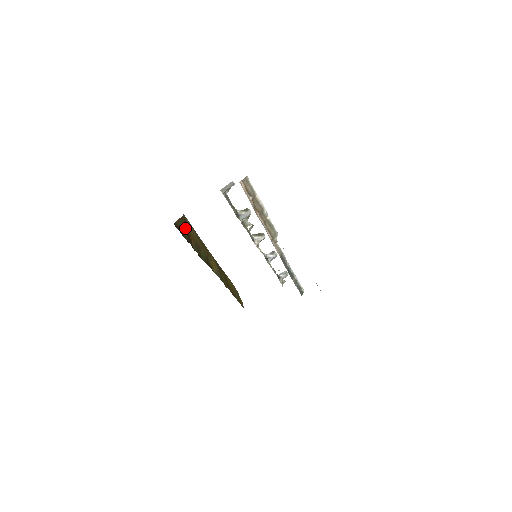
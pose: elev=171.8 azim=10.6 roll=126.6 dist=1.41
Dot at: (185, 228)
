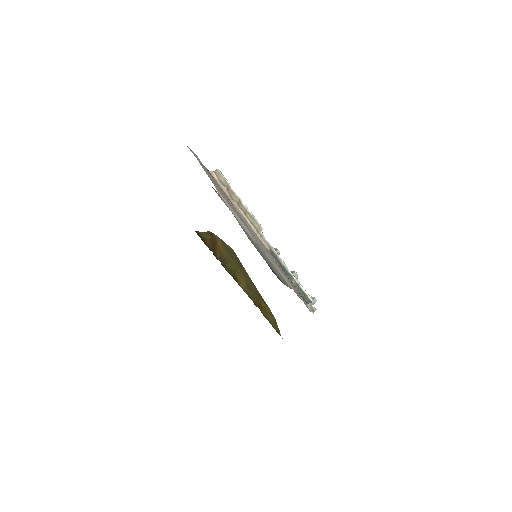
Dot at: (210, 240)
